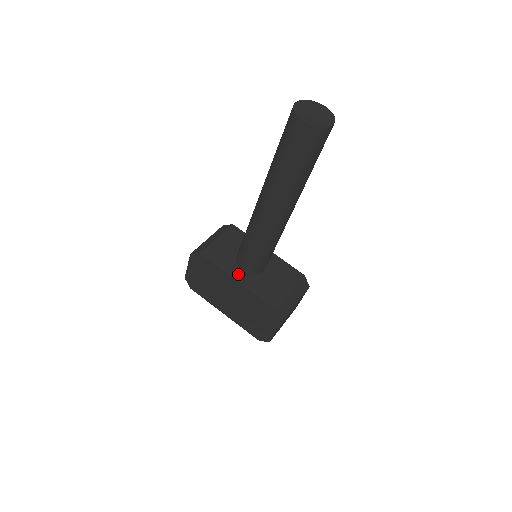
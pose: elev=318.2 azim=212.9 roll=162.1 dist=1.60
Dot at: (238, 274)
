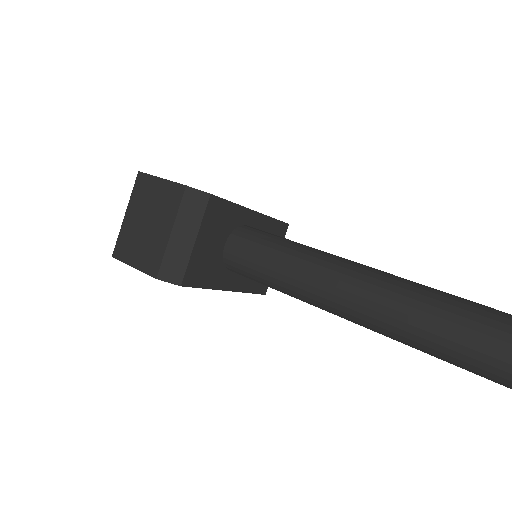
Dot at: (228, 280)
